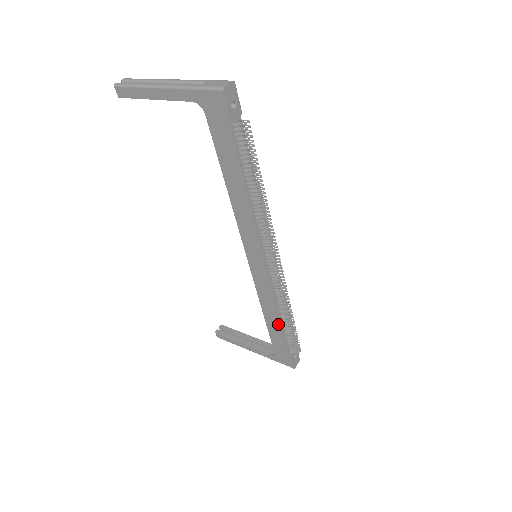
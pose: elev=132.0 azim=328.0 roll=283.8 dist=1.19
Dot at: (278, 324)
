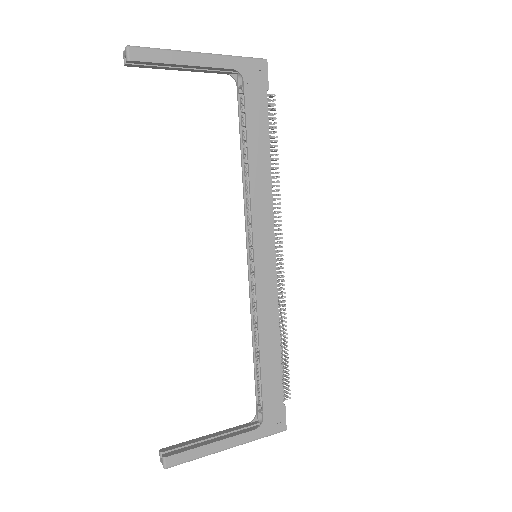
Dot at: (276, 351)
